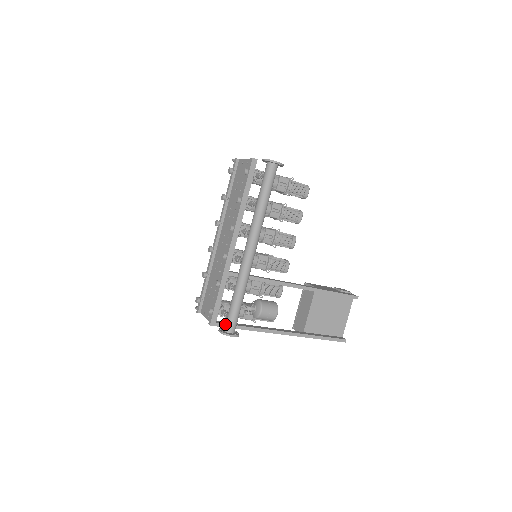
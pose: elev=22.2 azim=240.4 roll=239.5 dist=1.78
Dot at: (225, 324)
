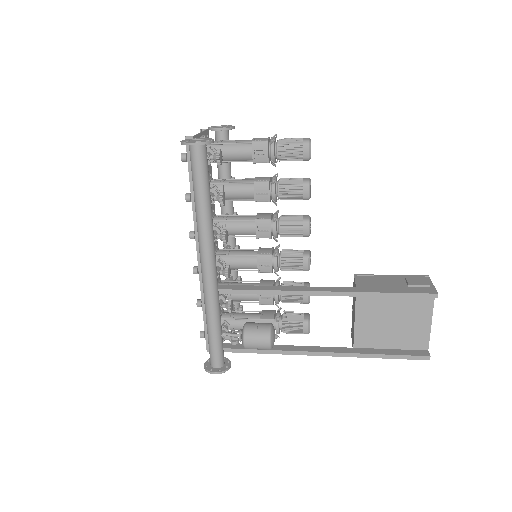
Dot at: occluded
